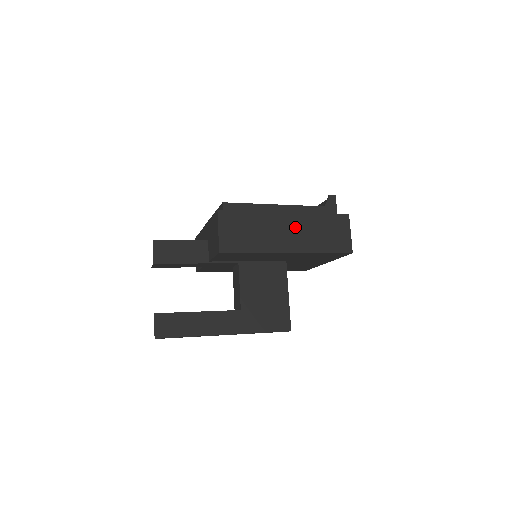
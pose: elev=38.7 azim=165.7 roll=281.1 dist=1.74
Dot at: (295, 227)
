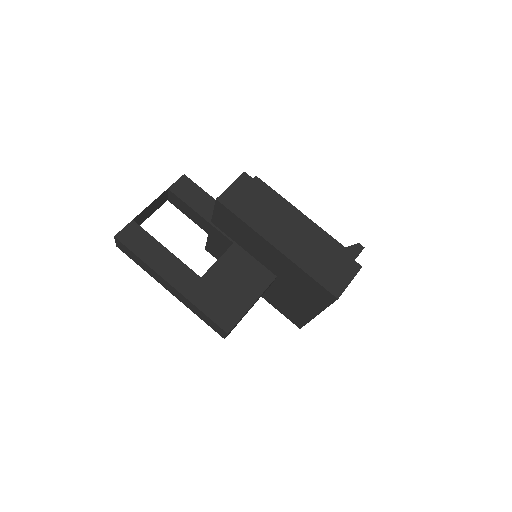
Dot at: (300, 234)
